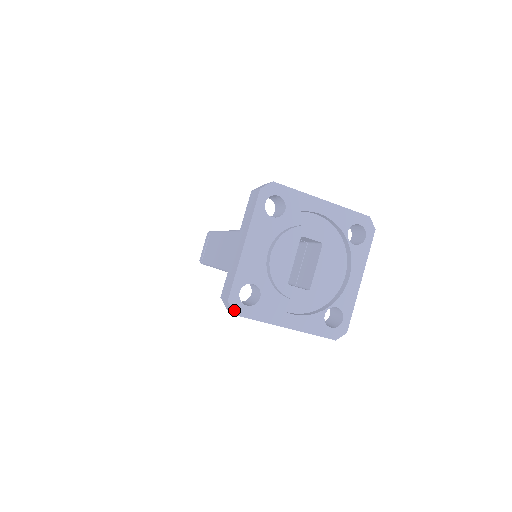
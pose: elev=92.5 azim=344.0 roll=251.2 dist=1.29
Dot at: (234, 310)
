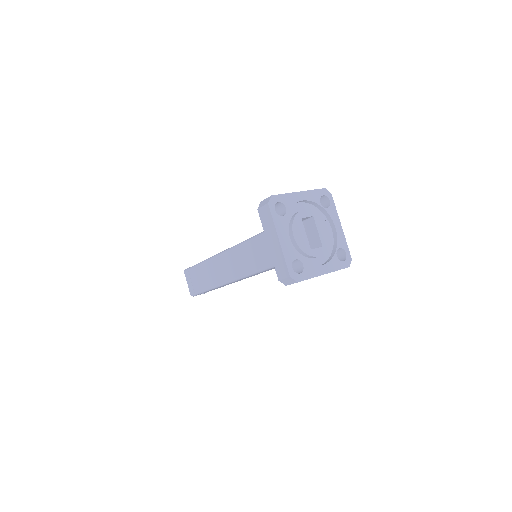
Dot at: (296, 280)
